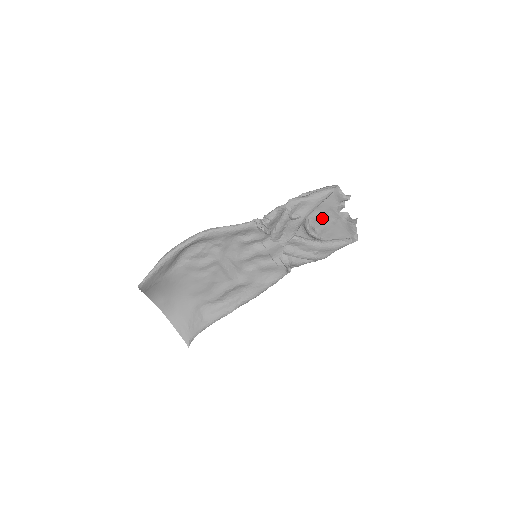
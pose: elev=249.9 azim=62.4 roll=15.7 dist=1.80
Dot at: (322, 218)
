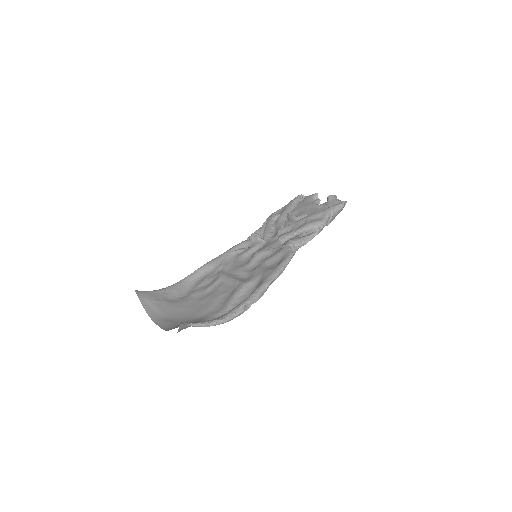
Dot at: (306, 214)
